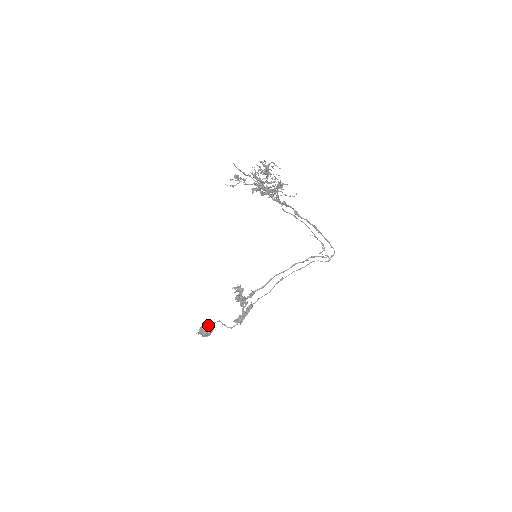
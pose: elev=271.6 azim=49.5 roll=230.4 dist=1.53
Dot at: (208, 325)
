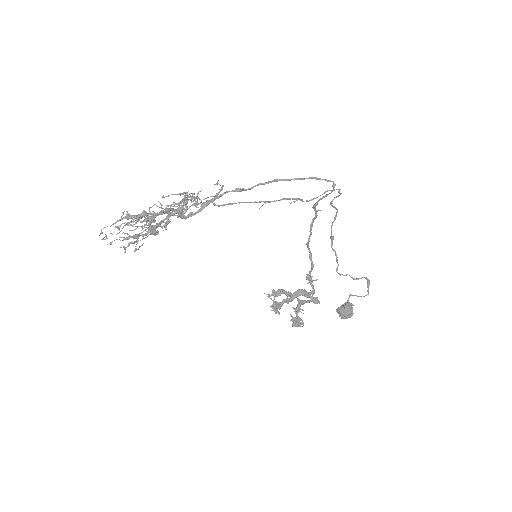
Dot at: (341, 306)
